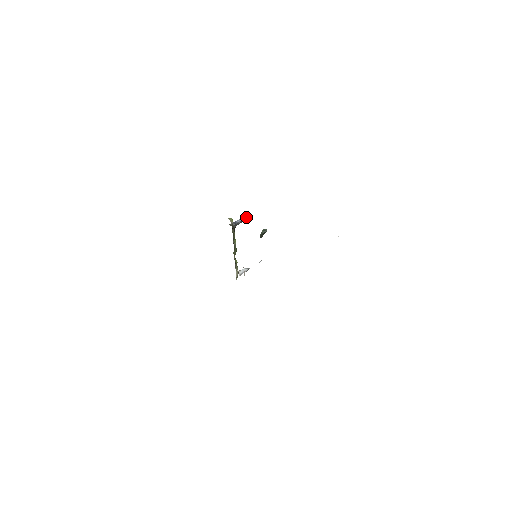
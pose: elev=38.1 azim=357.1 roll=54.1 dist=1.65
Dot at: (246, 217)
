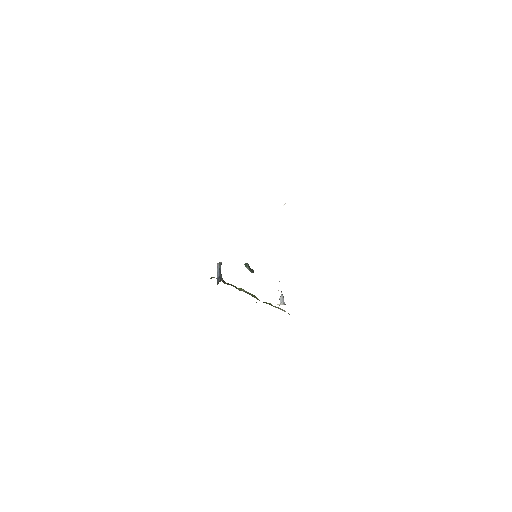
Dot at: (218, 267)
